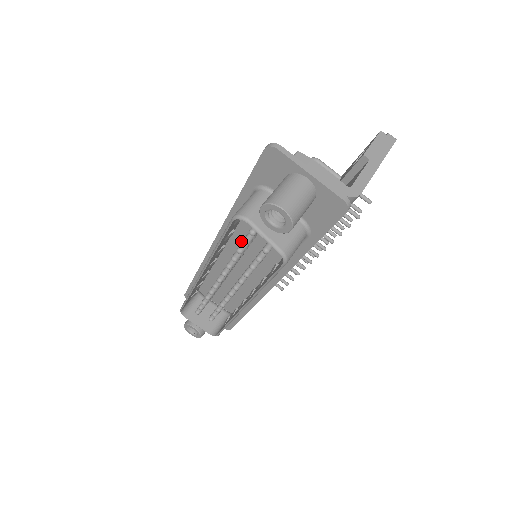
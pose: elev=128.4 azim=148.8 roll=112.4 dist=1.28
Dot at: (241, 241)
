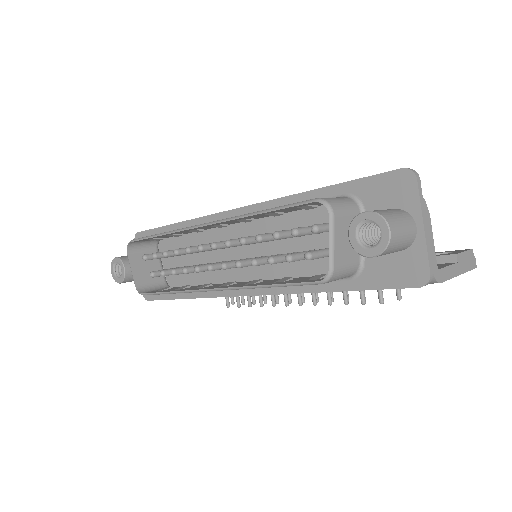
Dot at: (267, 230)
